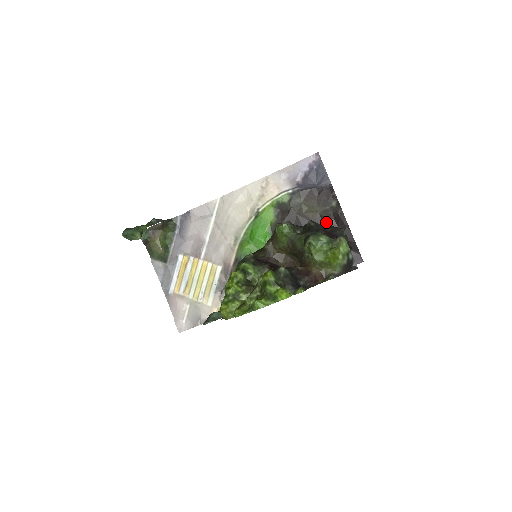
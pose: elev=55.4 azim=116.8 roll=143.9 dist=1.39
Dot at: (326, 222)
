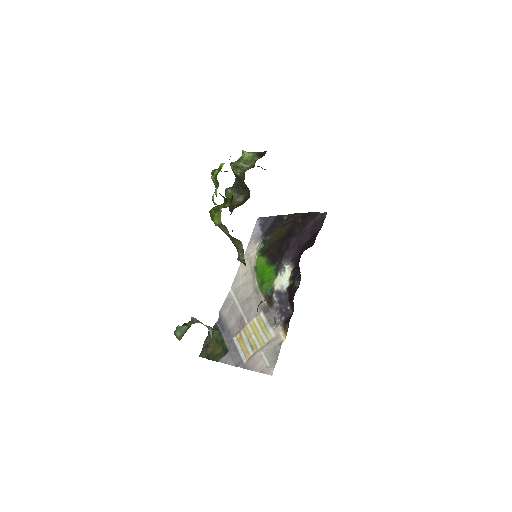
Dot at: (291, 227)
